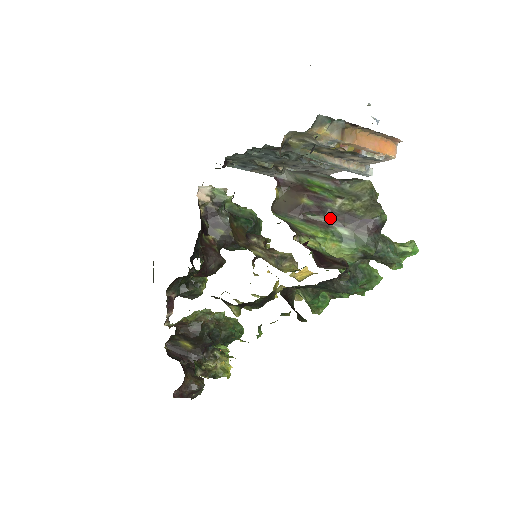
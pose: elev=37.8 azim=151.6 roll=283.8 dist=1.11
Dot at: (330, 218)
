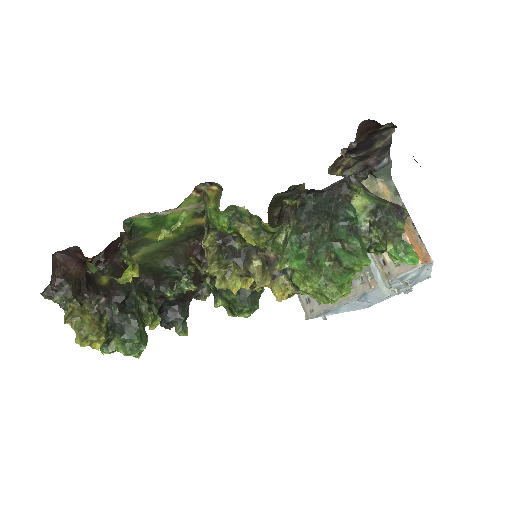
Dot at: (366, 189)
